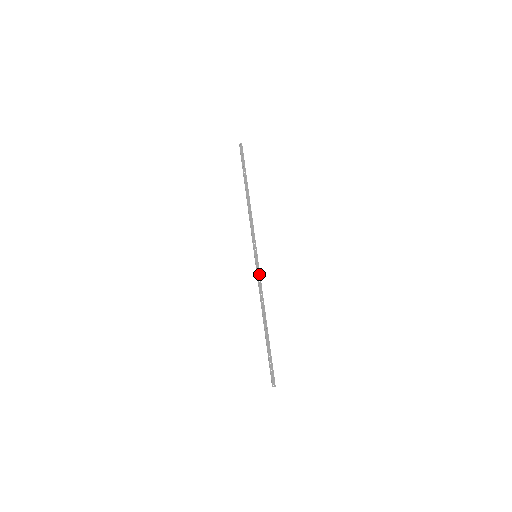
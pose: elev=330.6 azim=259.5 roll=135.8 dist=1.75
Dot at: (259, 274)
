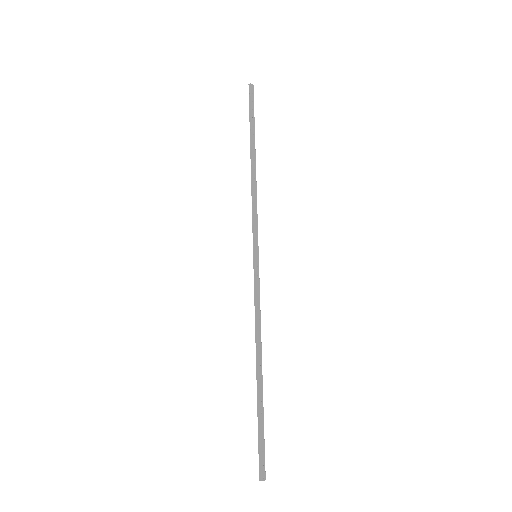
Dot at: (258, 285)
